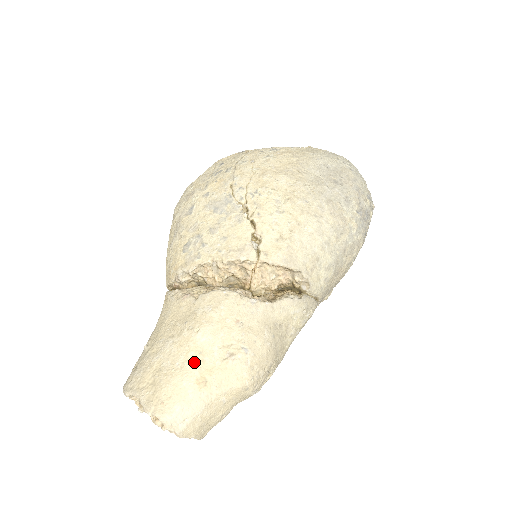
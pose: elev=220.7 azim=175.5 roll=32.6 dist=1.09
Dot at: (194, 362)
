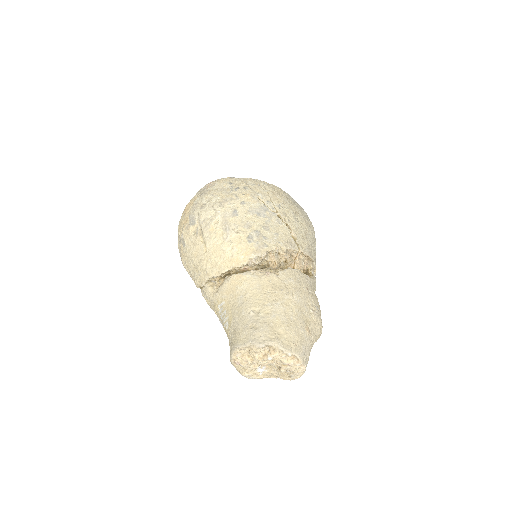
Dot at: (300, 316)
